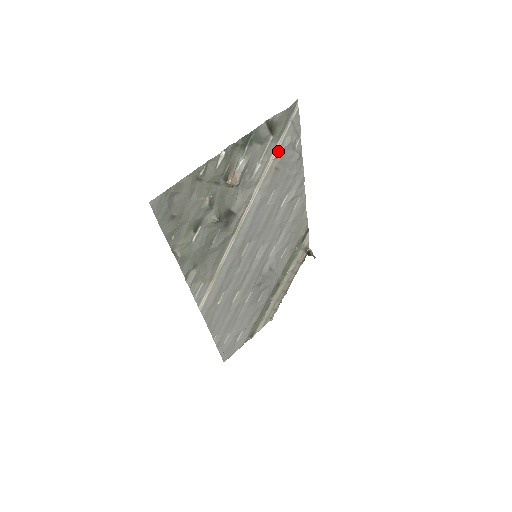
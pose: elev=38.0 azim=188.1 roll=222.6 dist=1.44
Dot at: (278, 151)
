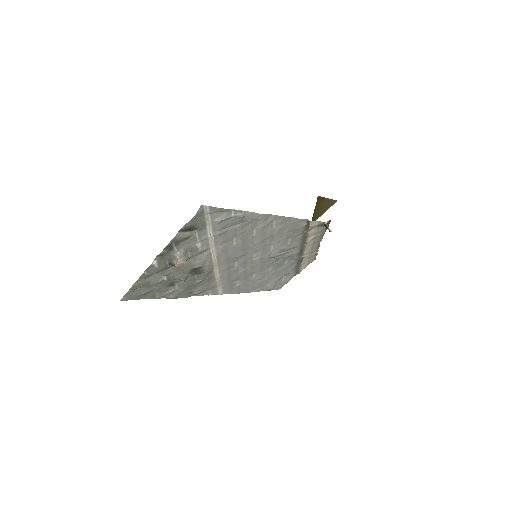
Dot at: (213, 228)
